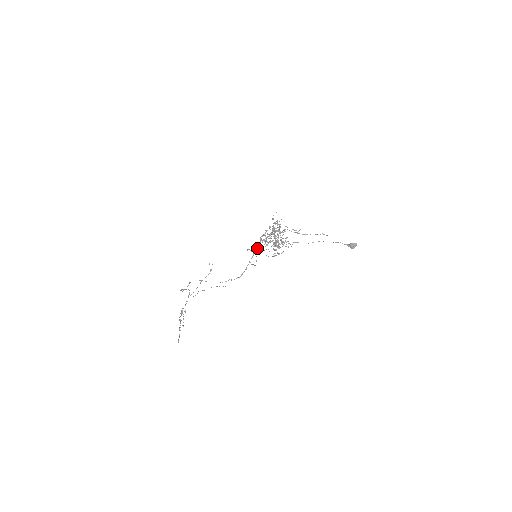
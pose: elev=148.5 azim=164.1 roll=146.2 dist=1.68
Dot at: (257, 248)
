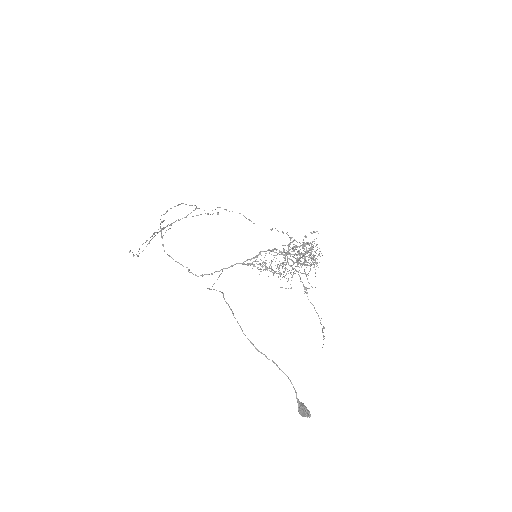
Dot at: (244, 261)
